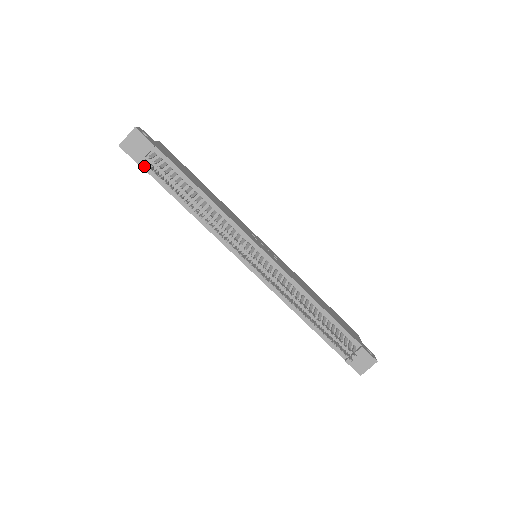
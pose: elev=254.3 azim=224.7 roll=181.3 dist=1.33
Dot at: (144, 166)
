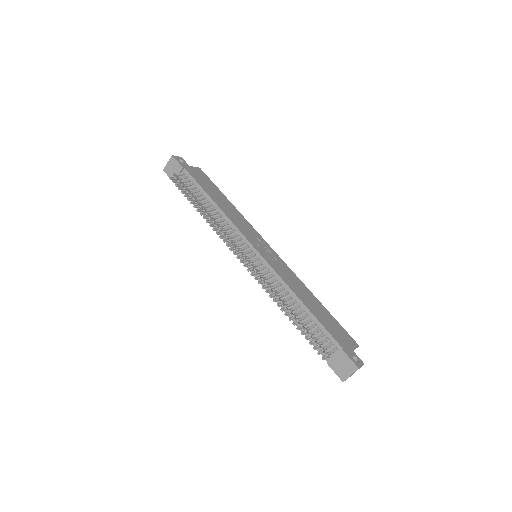
Dot at: (178, 183)
